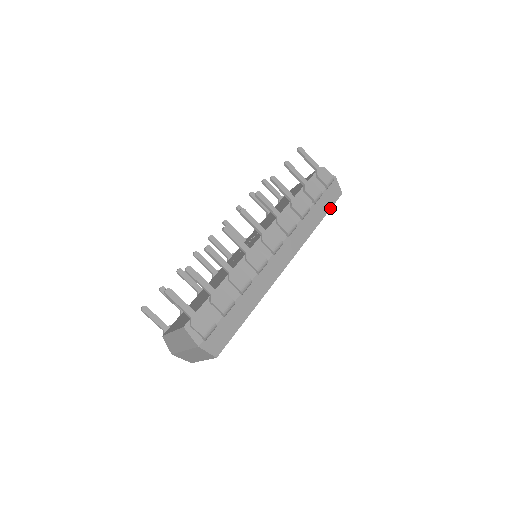
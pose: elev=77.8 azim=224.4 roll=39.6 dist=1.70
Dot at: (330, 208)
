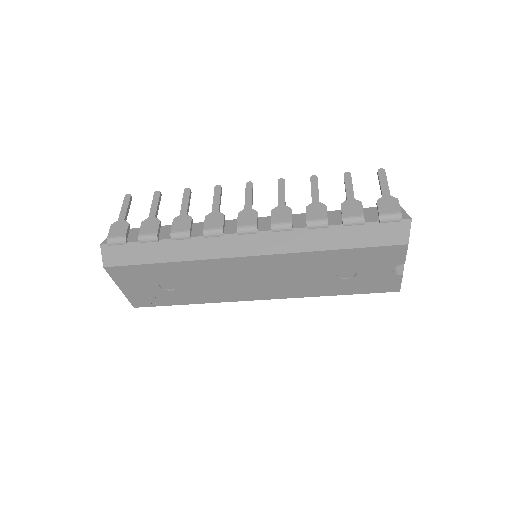
Dot at: (368, 246)
